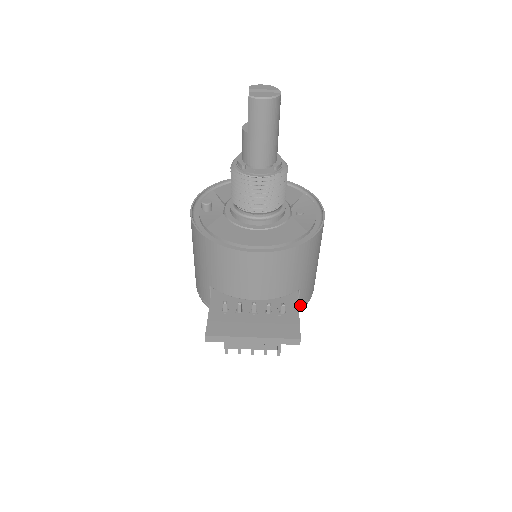
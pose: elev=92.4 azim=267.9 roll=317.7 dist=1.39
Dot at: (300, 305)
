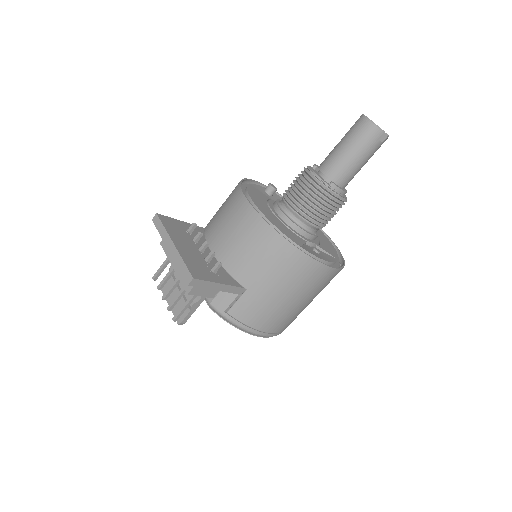
Dot at: (234, 311)
